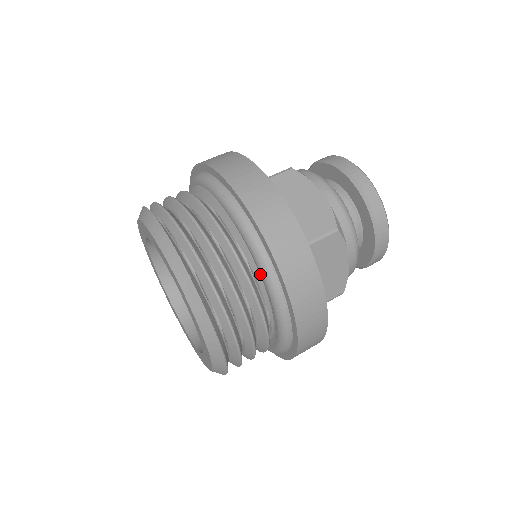
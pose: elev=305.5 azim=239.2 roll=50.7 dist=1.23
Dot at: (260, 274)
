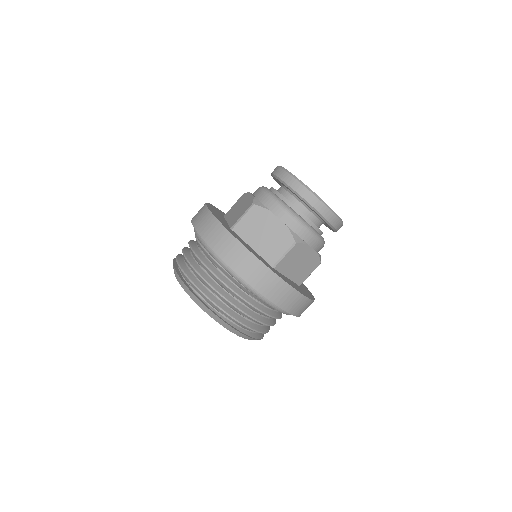
Dot at: occluded
